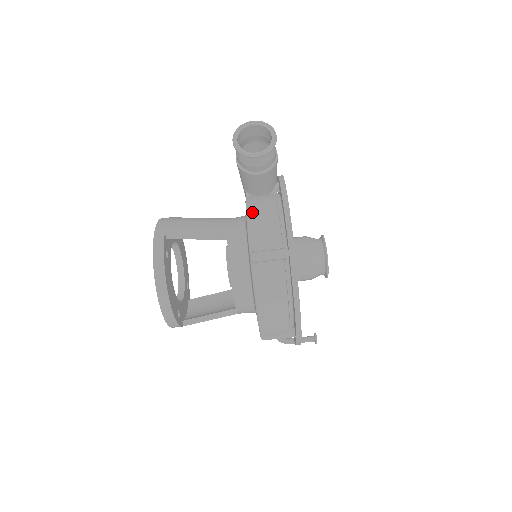
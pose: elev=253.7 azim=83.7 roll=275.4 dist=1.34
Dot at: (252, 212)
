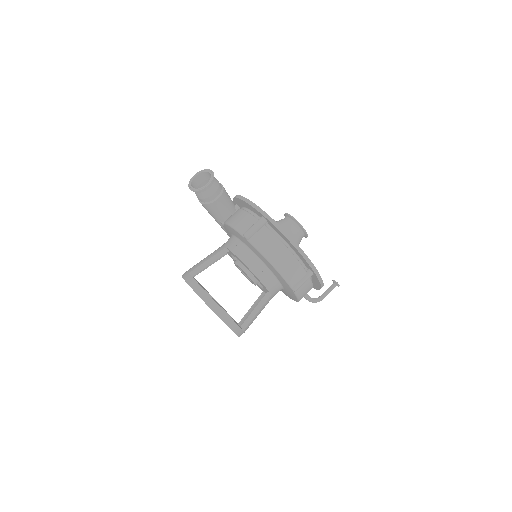
Dot at: (230, 221)
